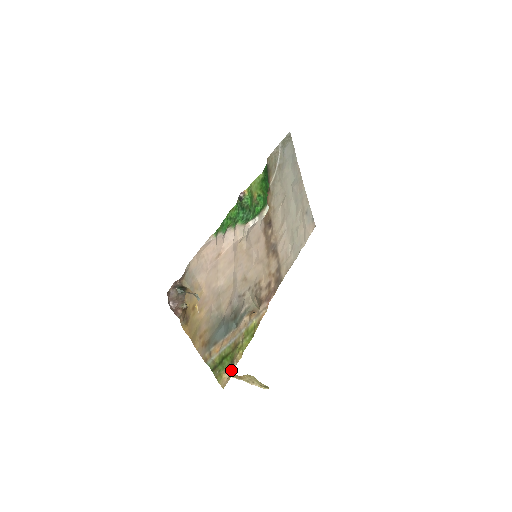
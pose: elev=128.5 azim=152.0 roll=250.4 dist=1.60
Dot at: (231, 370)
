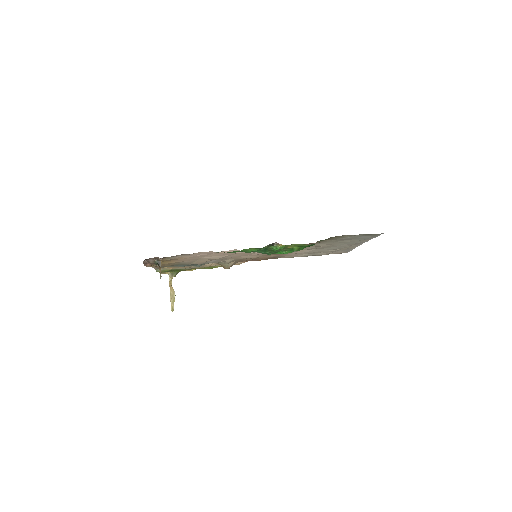
Dot at: (173, 276)
